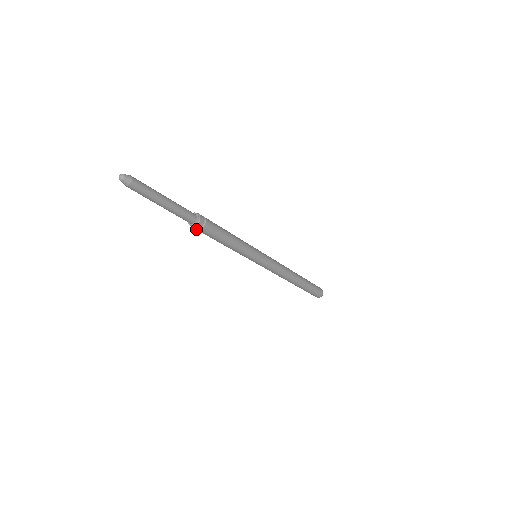
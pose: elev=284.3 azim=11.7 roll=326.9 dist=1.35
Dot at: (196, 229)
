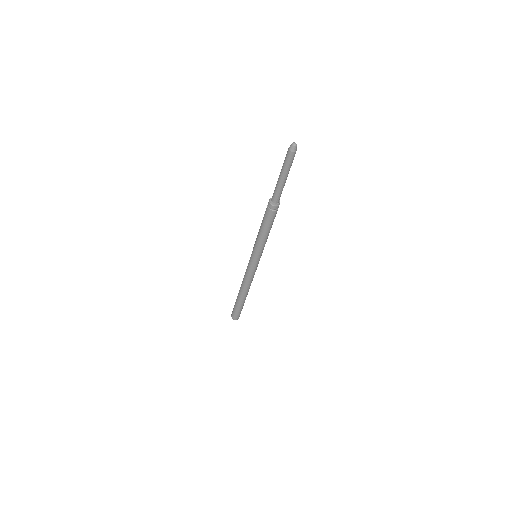
Dot at: (272, 210)
